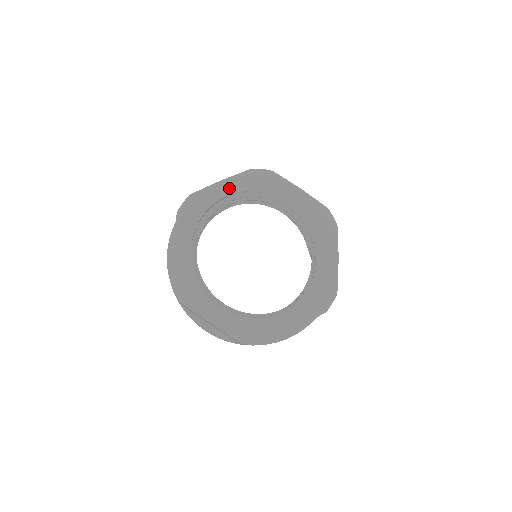
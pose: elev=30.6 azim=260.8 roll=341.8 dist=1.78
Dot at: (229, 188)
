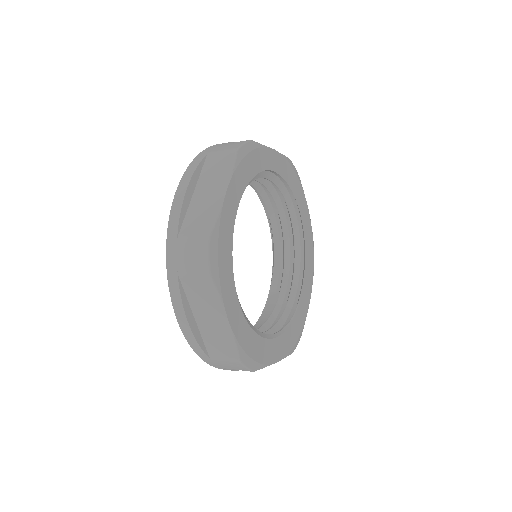
Dot at: (277, 164)
